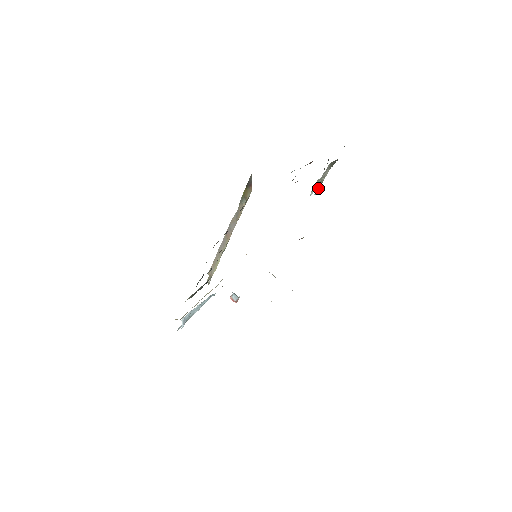
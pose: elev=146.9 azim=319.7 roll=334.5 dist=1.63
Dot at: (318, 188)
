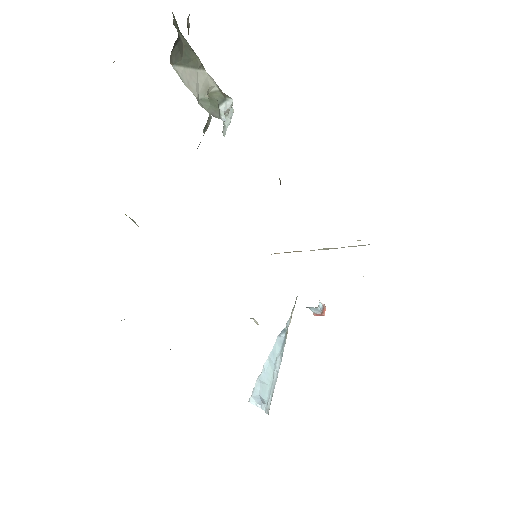
Dot at: (224, 107)
